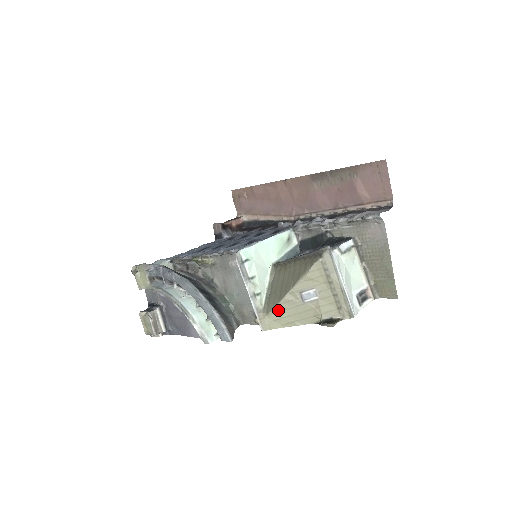
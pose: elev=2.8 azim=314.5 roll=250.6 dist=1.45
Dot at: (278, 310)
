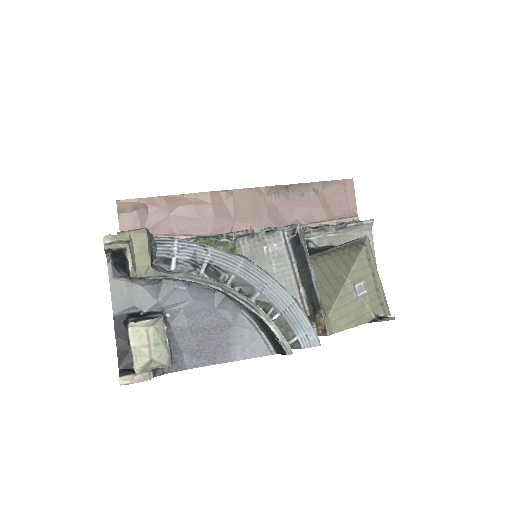
Dot at: (338, 306)
